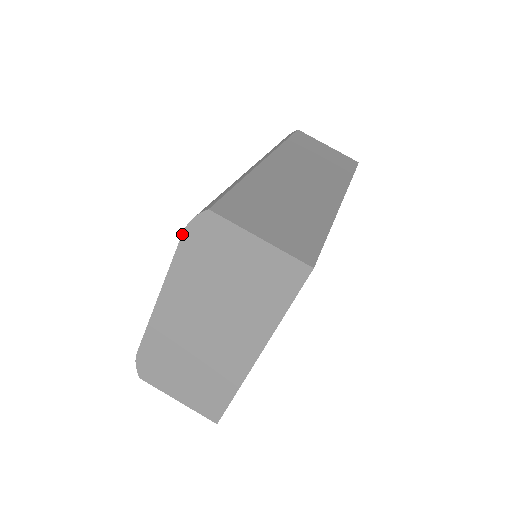
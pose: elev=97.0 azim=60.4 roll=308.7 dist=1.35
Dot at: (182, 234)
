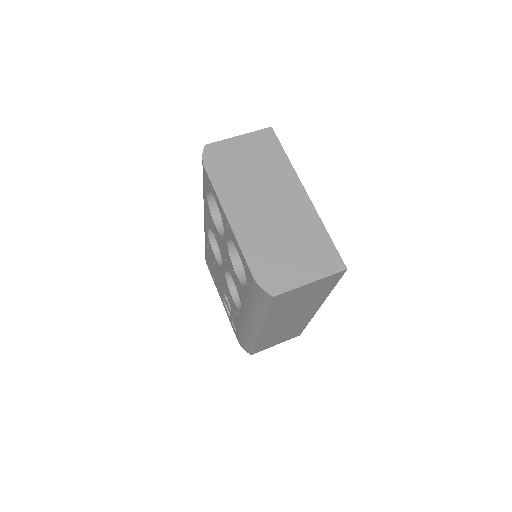
Dot at: (205, 168)
